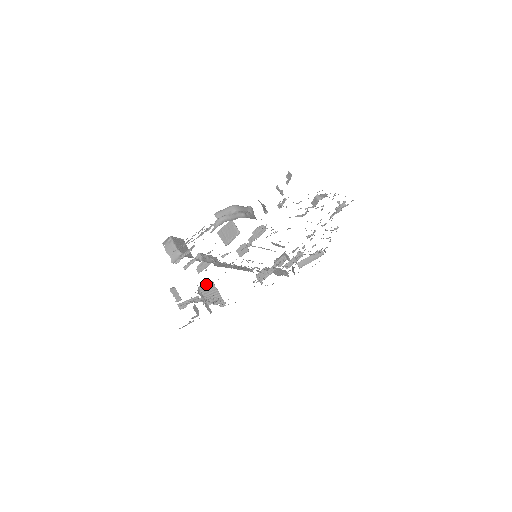
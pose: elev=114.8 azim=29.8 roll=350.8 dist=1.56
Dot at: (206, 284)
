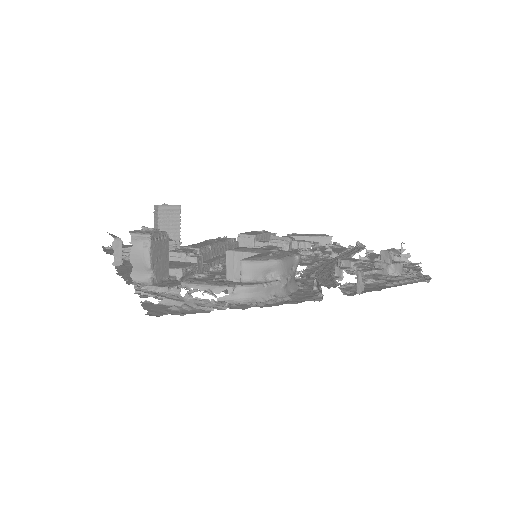
Dot at: (170, 206)
